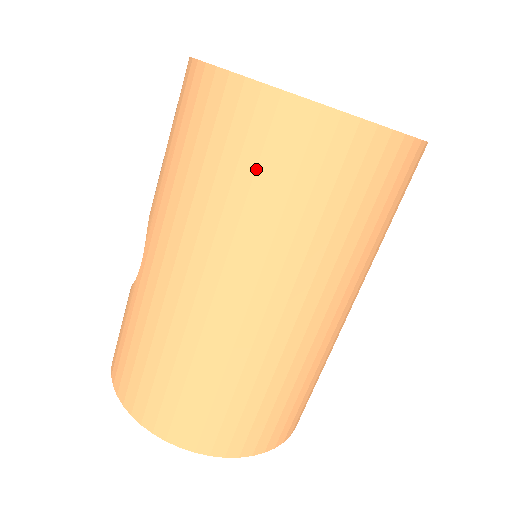
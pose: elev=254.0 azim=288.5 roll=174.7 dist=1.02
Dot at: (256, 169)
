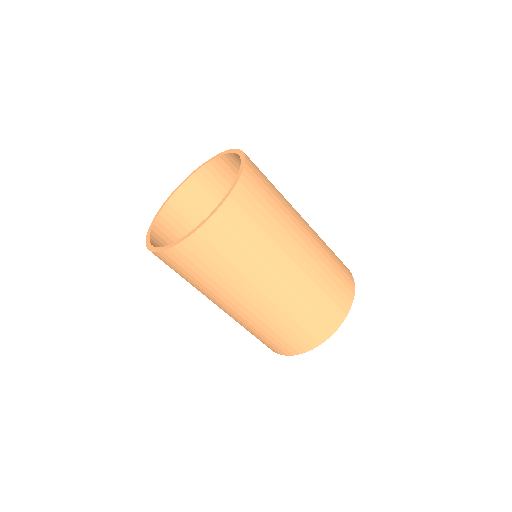
Dot at: (200, 269)
